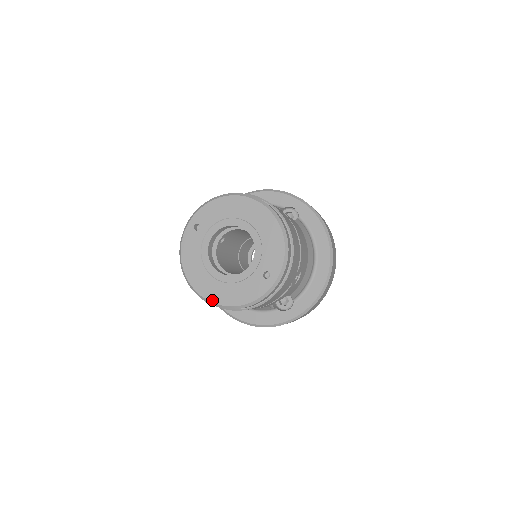
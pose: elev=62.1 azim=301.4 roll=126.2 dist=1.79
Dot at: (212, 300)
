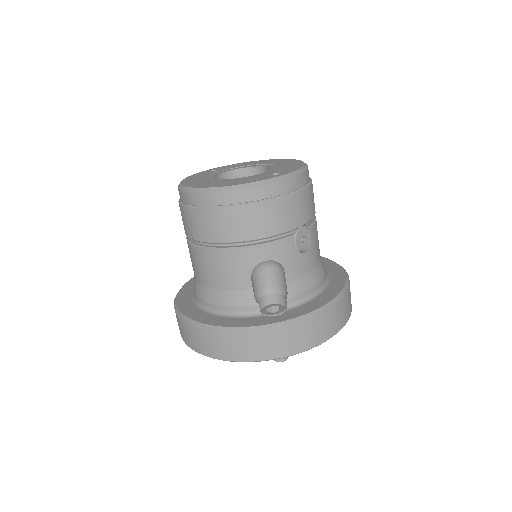
Dot at: (201, 187)
